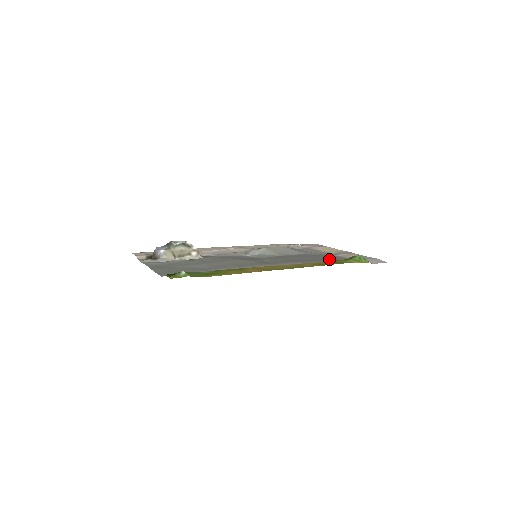
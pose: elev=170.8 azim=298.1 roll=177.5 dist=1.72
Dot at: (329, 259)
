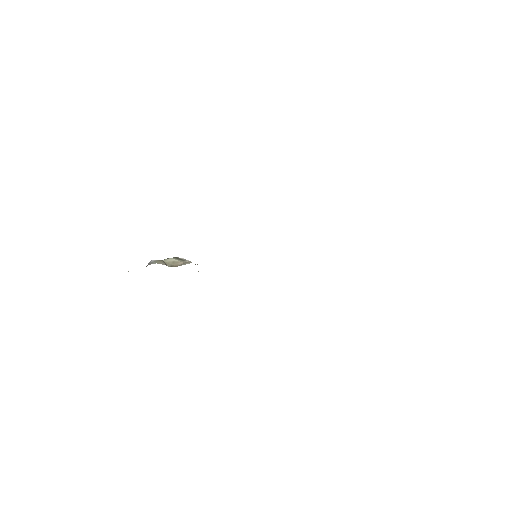
Dot at: occluded
